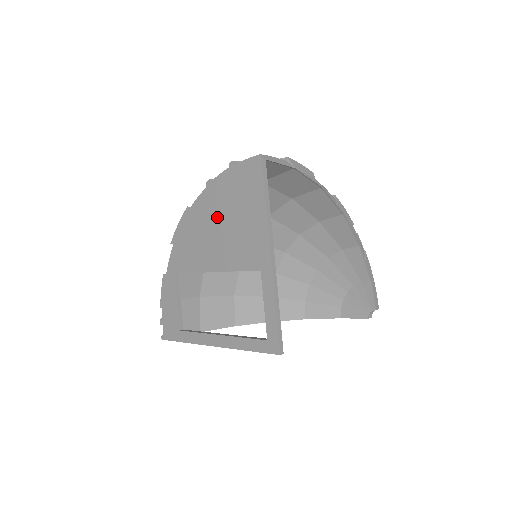
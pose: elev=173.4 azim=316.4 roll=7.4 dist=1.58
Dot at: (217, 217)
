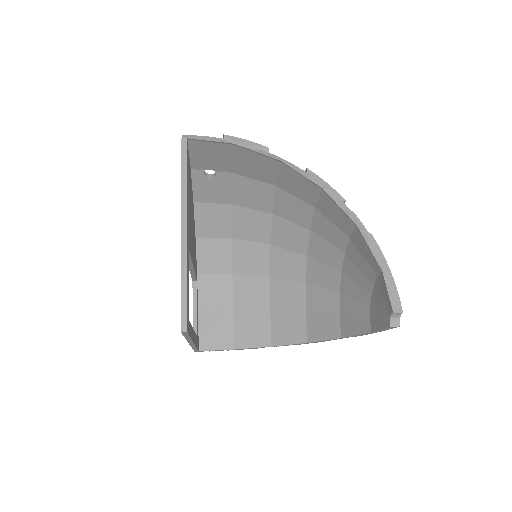
Dot at: occluded
